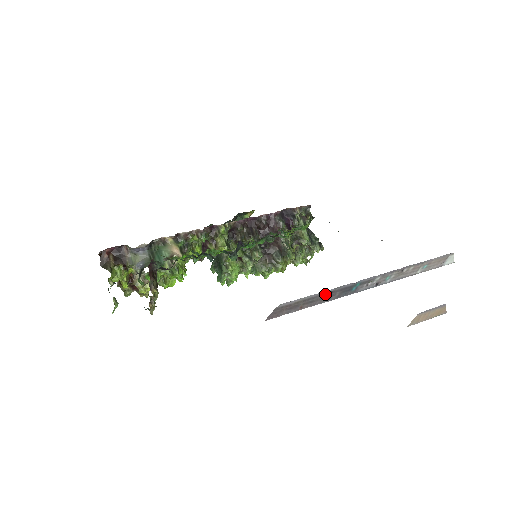
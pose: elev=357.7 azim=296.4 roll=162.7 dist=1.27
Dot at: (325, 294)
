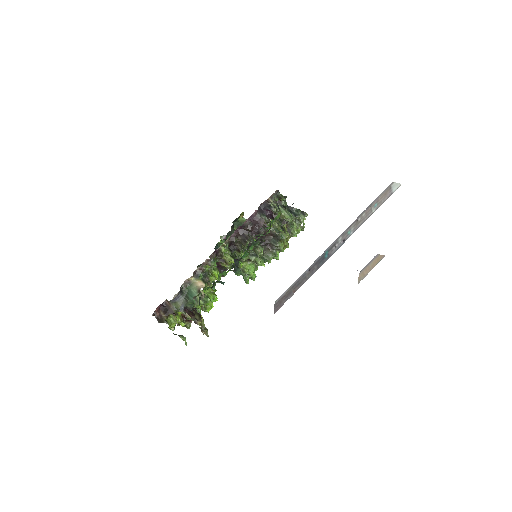
Dot at: (305, 274)
